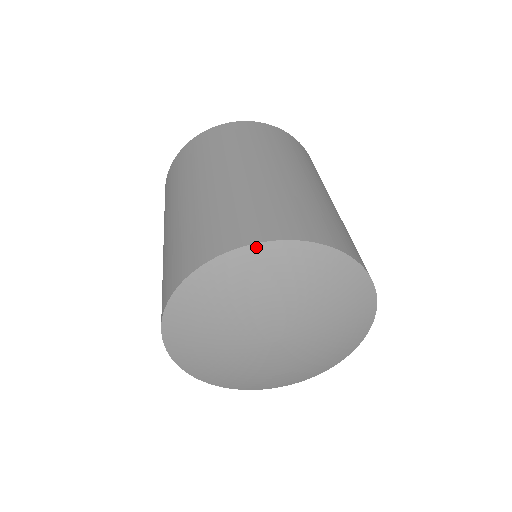
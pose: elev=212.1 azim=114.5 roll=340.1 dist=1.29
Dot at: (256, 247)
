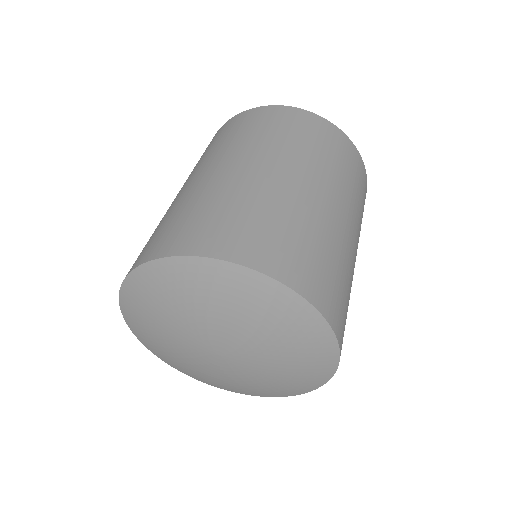
Dot at: (317, 315)
